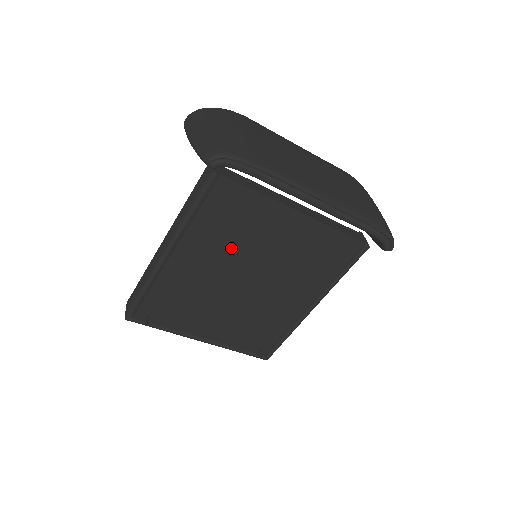
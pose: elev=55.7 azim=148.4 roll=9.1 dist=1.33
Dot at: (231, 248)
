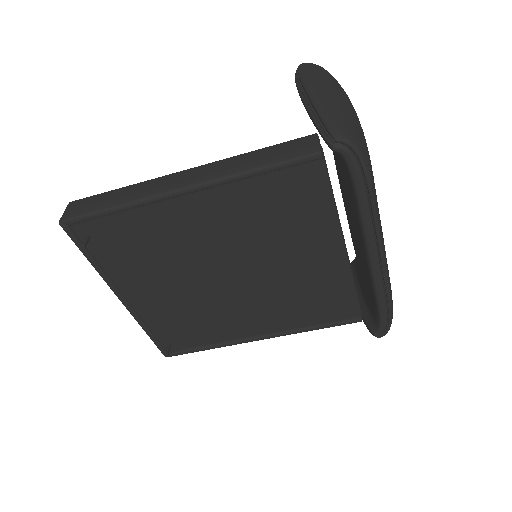
Dot at: (252, 235)
